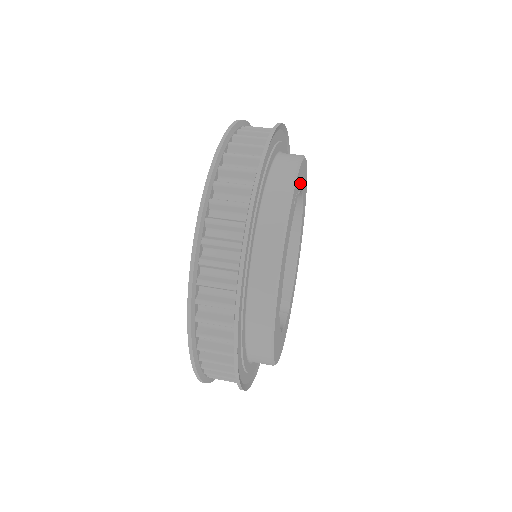
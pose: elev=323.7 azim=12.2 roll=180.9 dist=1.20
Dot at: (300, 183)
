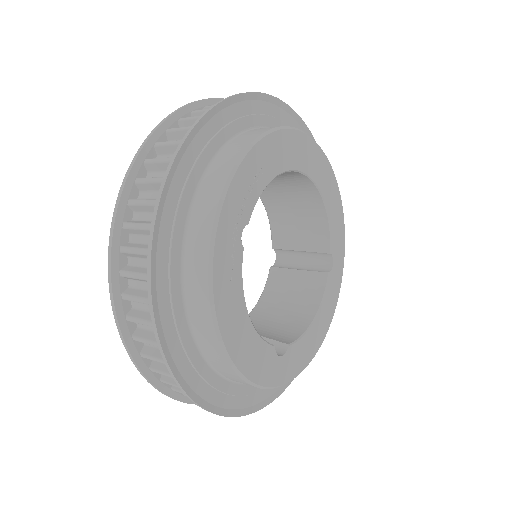
Dot at: (241, 218)
